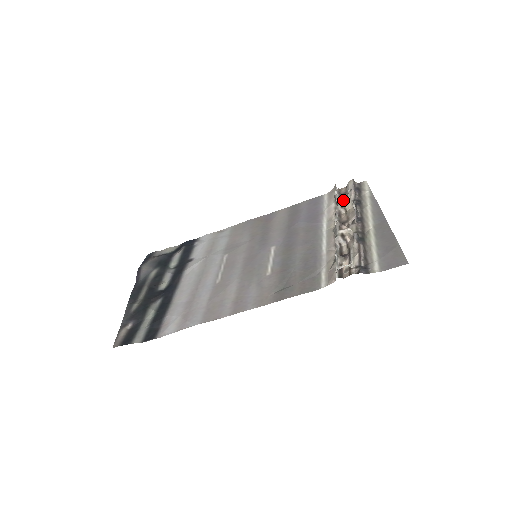
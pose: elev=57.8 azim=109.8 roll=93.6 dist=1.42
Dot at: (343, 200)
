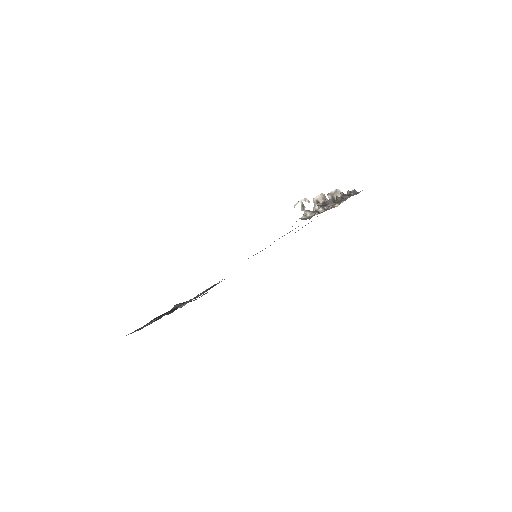
Dot at: (333, 193)
